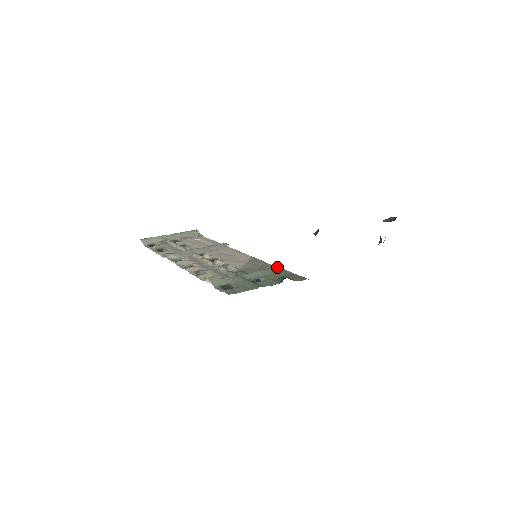
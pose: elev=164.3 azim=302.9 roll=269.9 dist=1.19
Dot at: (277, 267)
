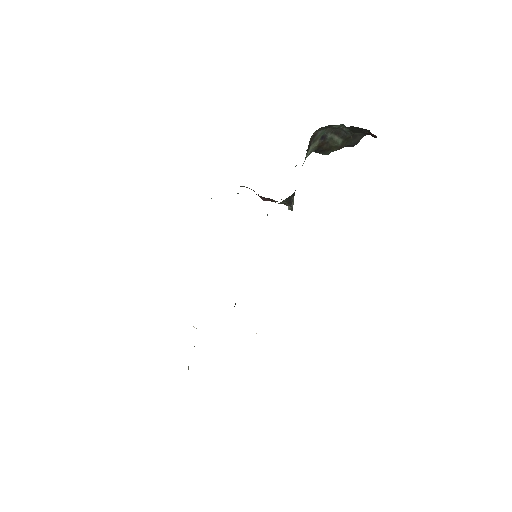
Dot at: occluded
